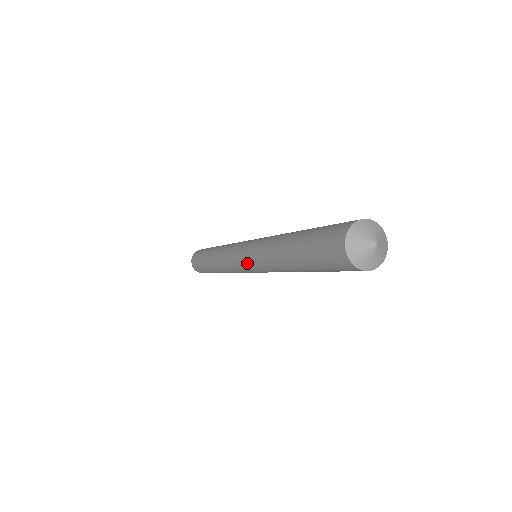
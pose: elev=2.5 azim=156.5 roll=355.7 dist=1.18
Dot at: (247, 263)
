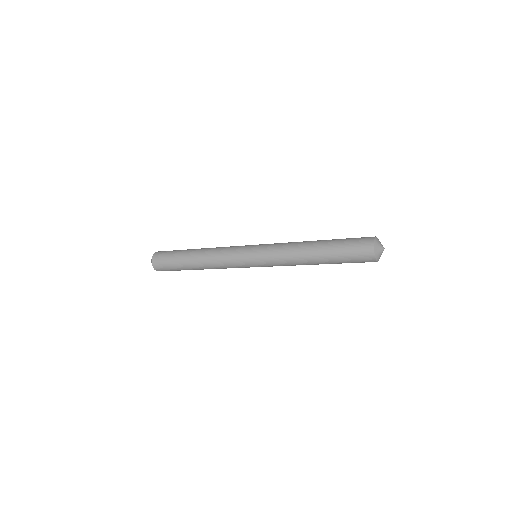
Dot at: (260, 262)
